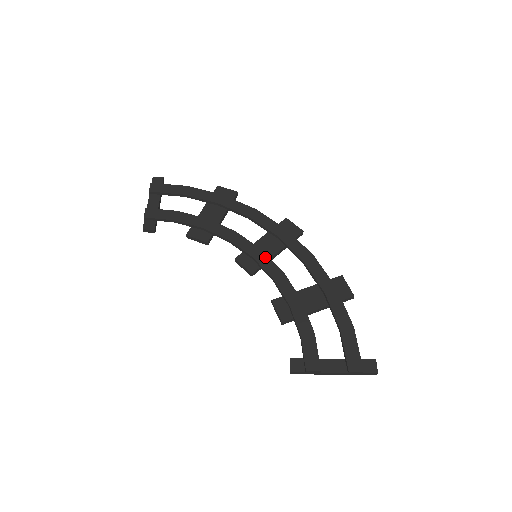
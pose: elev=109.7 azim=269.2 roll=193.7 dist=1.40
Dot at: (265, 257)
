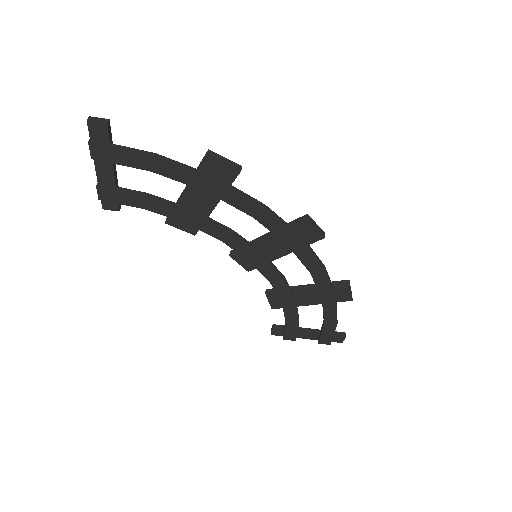
Dot at: (266, 265)
